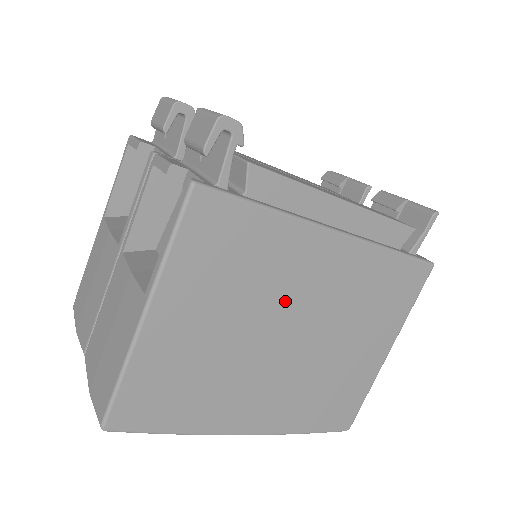
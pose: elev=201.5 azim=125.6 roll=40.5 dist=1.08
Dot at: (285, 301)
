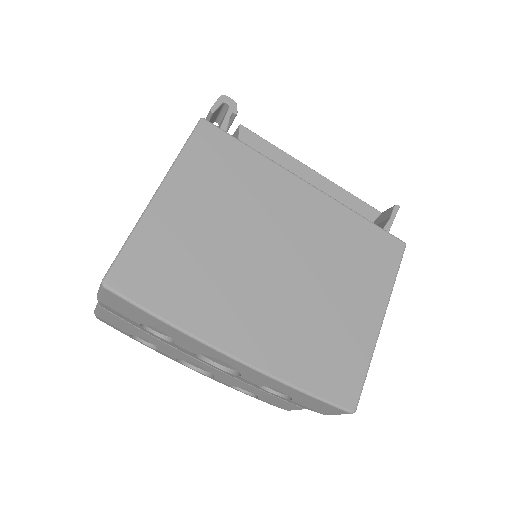
Dot at: (270, 225)
